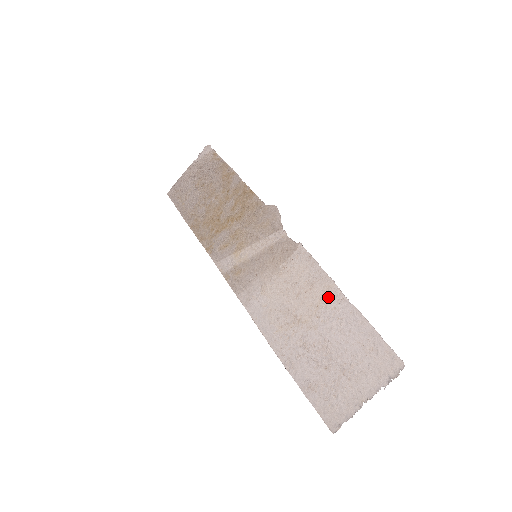
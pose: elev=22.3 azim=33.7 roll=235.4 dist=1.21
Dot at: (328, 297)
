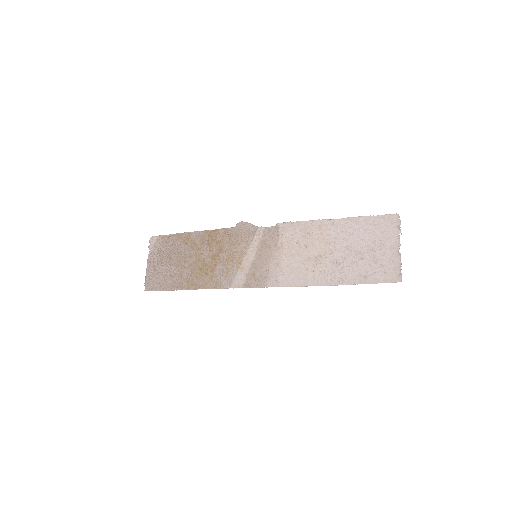
Dot at: (325, 229)
